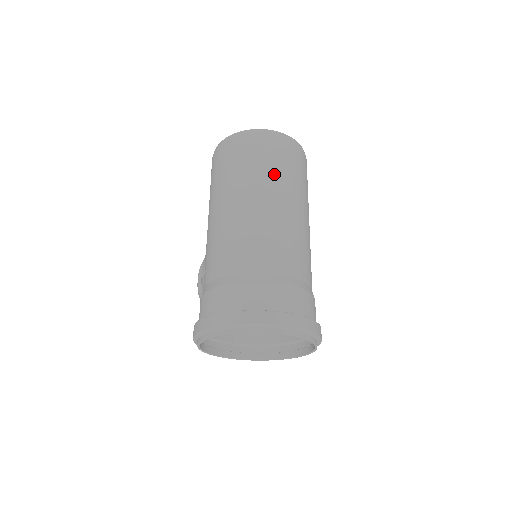
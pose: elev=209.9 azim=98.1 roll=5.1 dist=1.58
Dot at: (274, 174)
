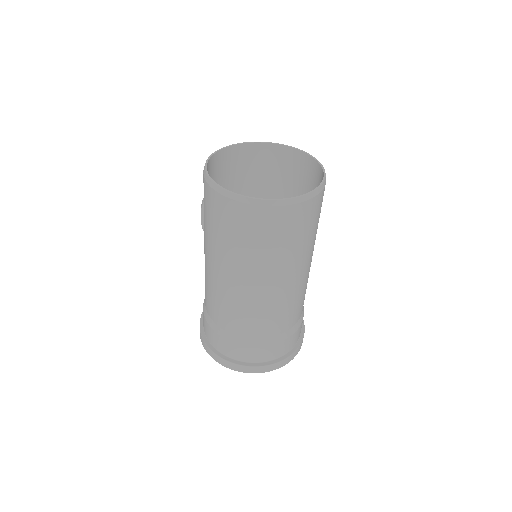
Dot at: (274, 256)
